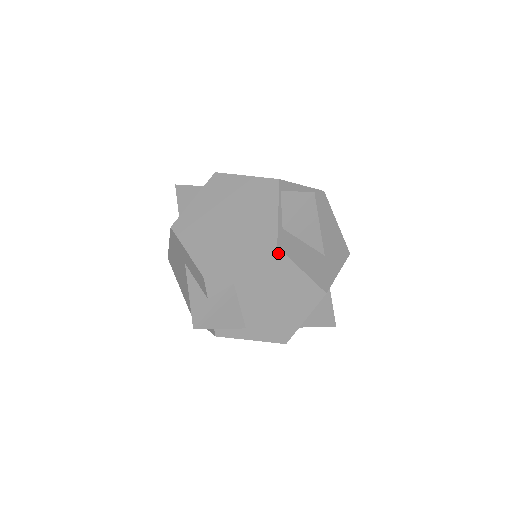
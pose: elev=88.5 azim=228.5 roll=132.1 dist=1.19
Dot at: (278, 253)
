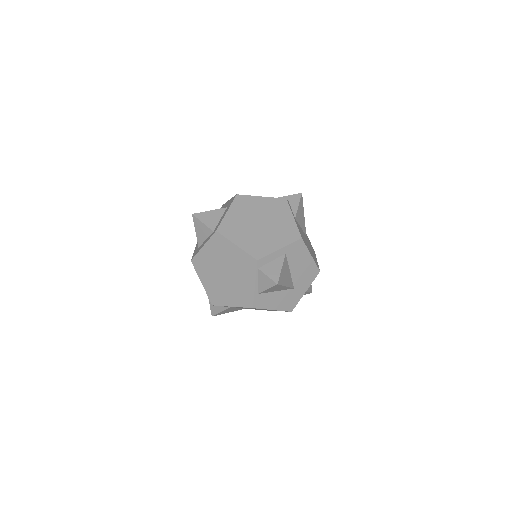
Dot at: (254, 308)
